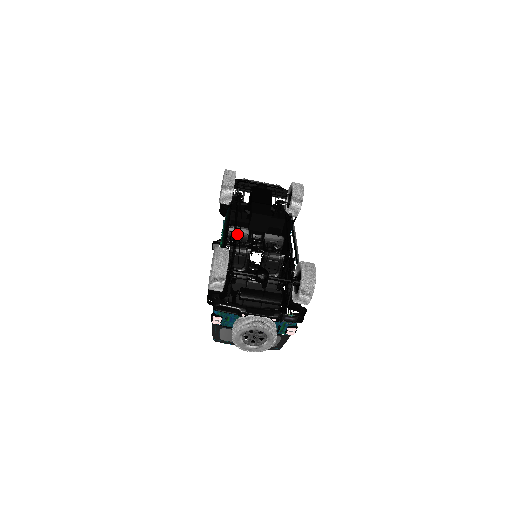
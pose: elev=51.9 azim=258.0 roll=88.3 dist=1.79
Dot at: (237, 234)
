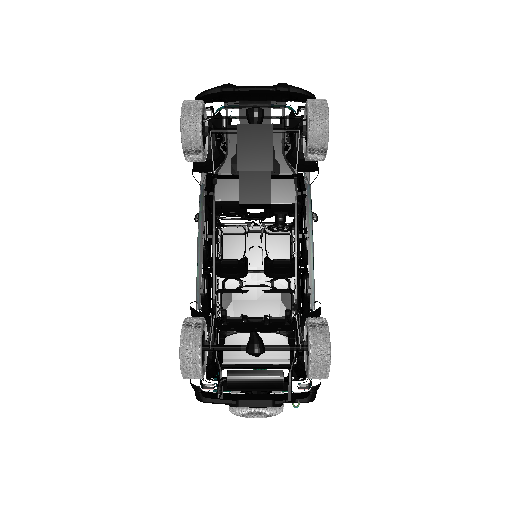
Dot at: (226, 210)
